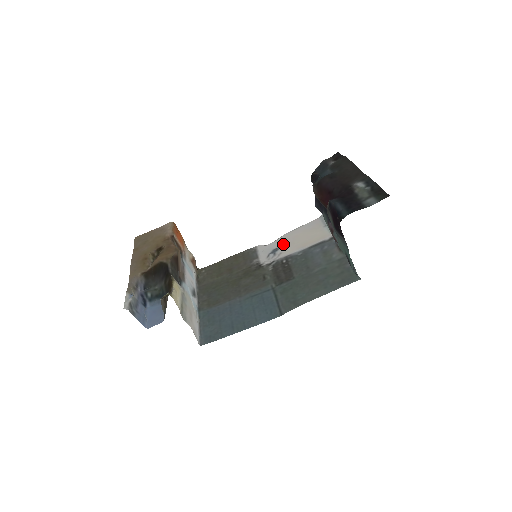
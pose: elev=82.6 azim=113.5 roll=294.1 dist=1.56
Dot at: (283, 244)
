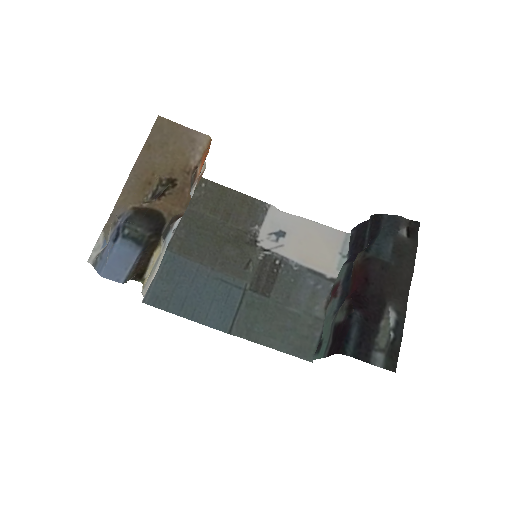
Dot at: (293, 233)
